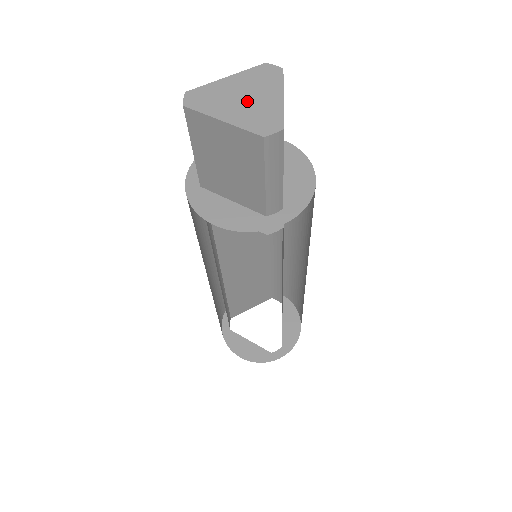
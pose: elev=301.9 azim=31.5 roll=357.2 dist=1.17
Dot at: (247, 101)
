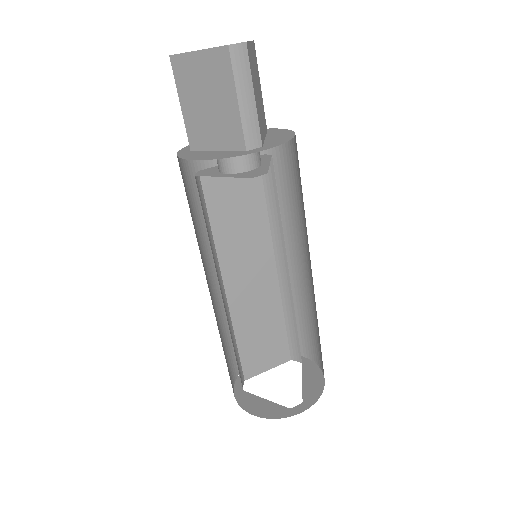
Dot at: occluded
